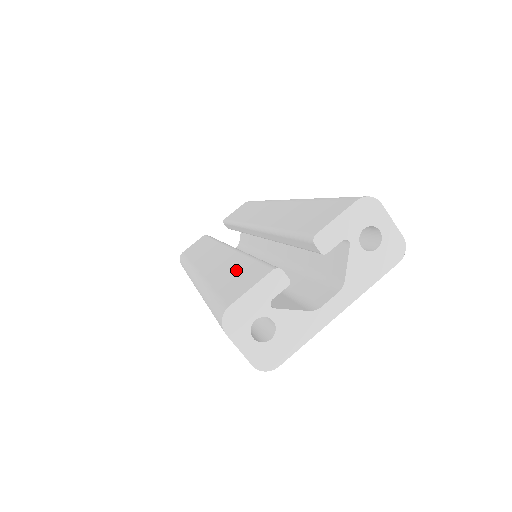
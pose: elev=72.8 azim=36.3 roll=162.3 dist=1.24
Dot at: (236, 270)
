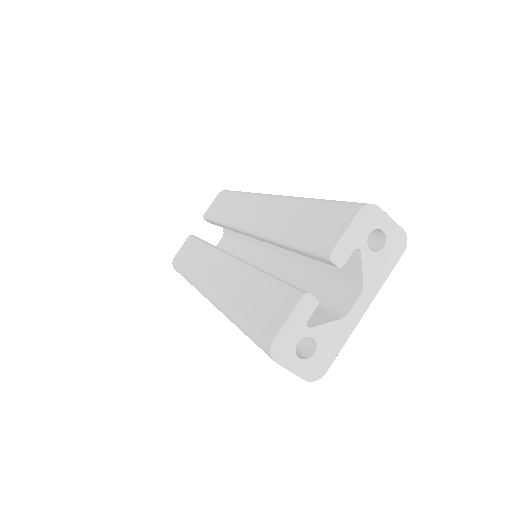
Dot at: (258, 292)
